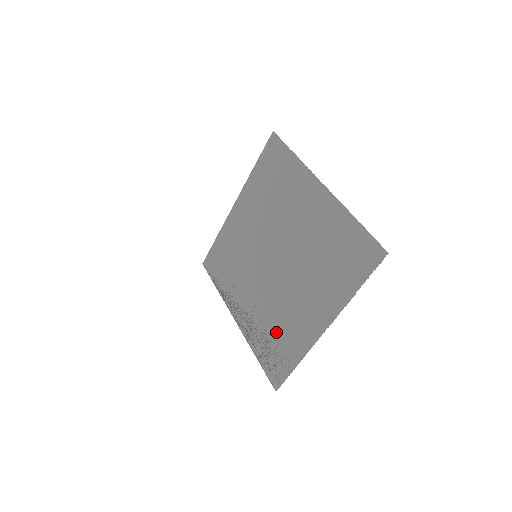
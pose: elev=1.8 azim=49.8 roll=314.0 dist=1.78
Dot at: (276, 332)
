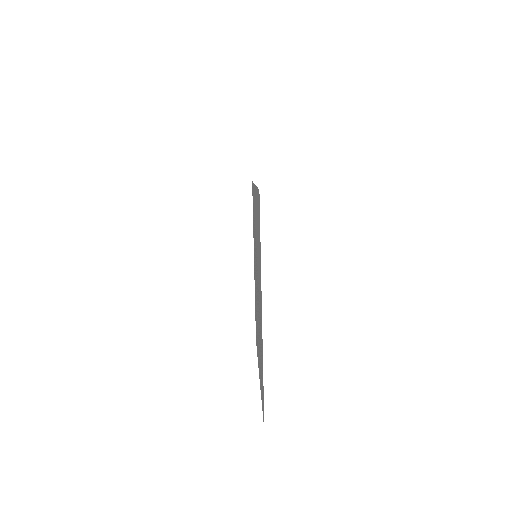
Dot at: (256, 319)
